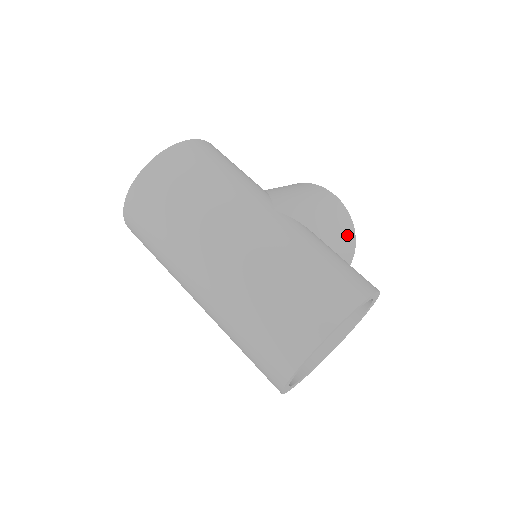
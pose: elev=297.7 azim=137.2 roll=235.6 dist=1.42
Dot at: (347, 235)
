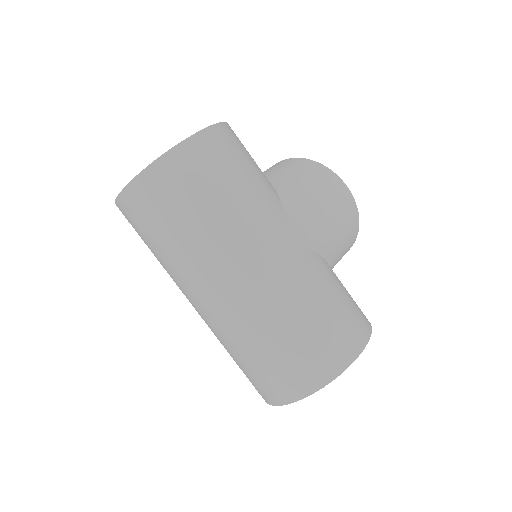
Dot at: (351, 237)
